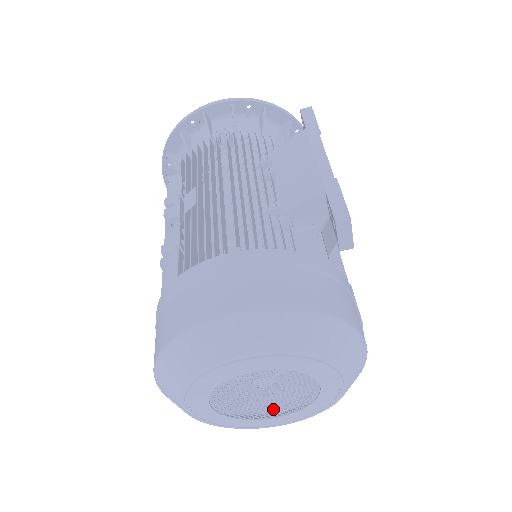
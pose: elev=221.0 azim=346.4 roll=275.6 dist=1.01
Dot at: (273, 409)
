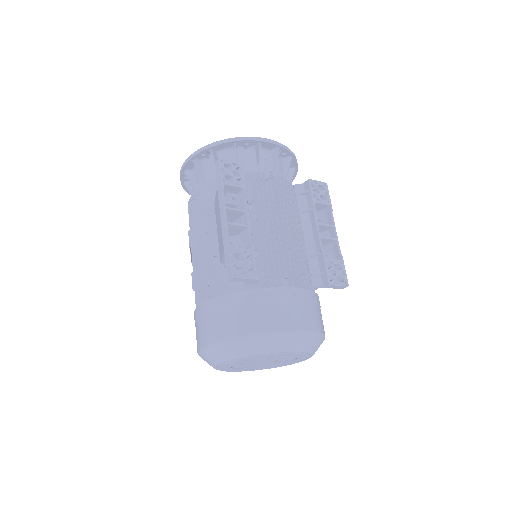
Dot at: (281, 361)
